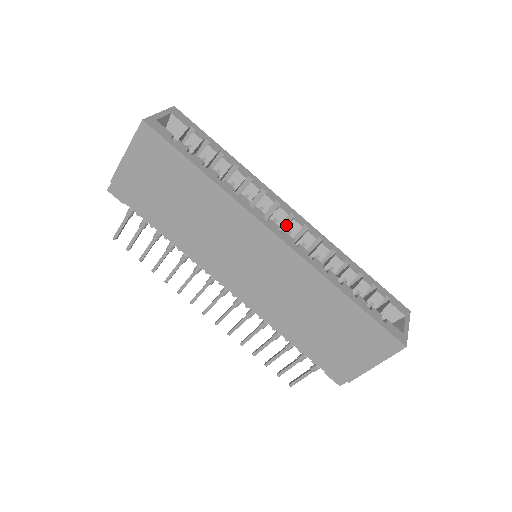
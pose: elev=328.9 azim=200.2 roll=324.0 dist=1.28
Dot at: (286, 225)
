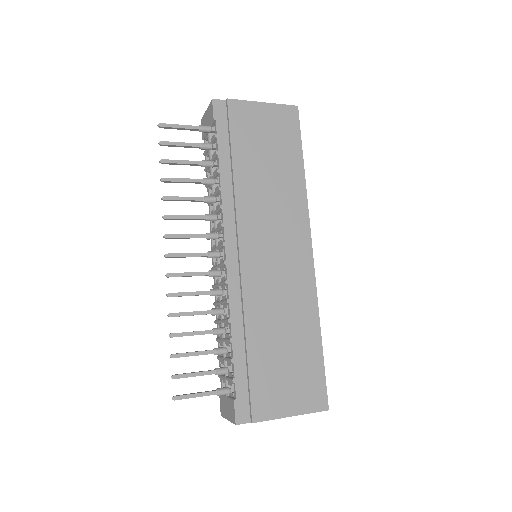
Dot at: occluded
